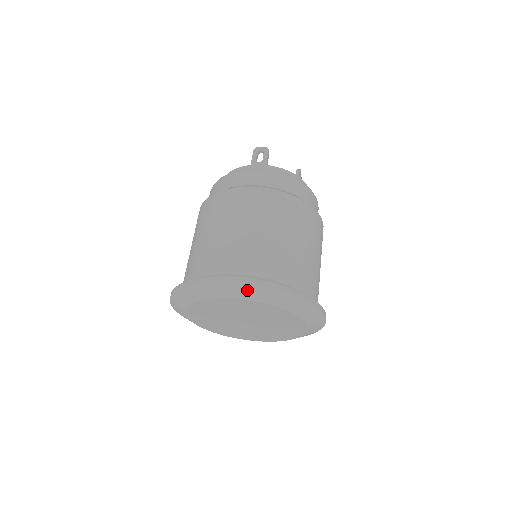
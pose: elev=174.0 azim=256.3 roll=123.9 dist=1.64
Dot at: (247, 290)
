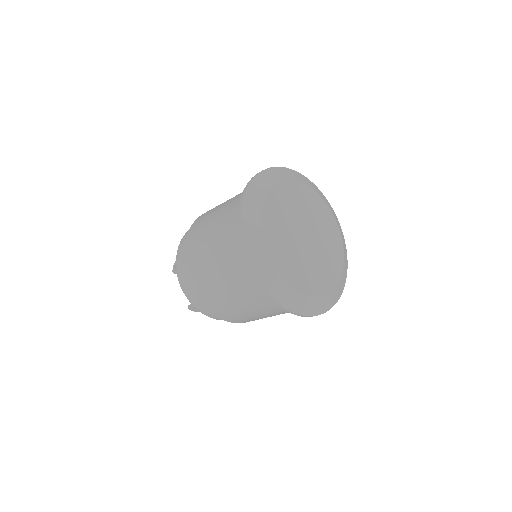
Dot at: (316, 188)
